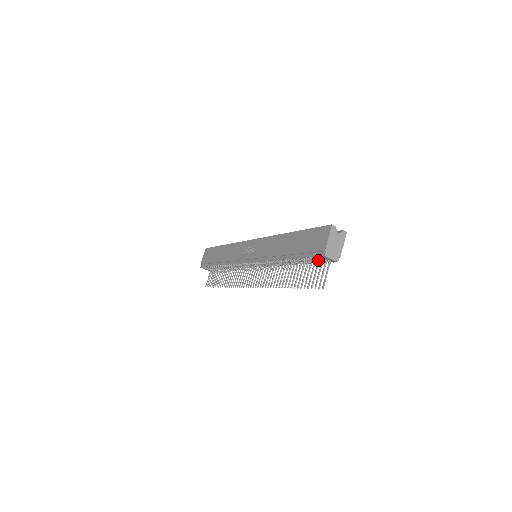
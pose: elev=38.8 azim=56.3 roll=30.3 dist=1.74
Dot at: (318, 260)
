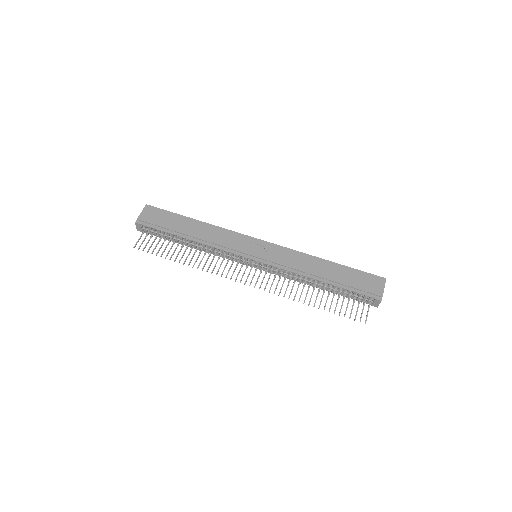
Dot at: (359, 298)
